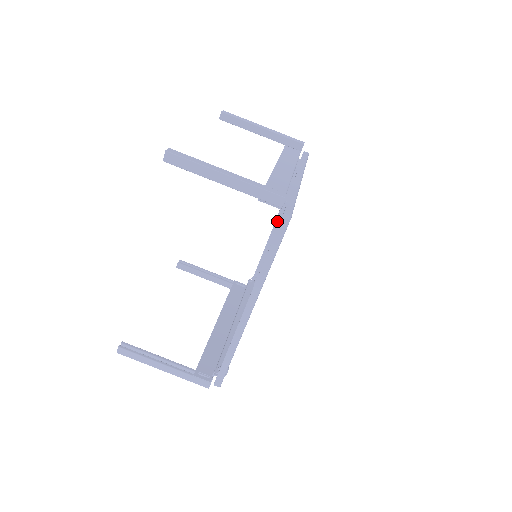
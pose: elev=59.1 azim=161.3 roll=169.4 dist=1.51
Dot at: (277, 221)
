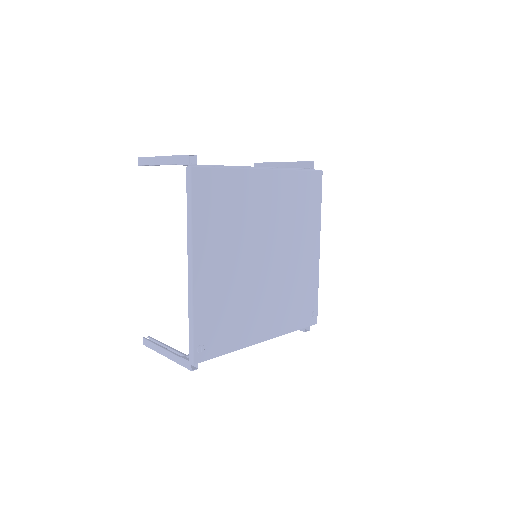
Dot at: occluded
